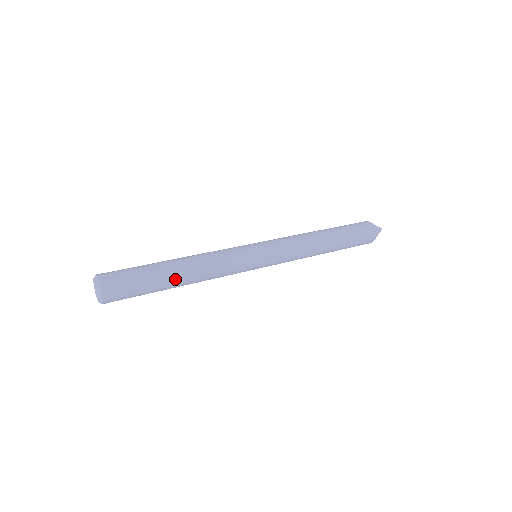
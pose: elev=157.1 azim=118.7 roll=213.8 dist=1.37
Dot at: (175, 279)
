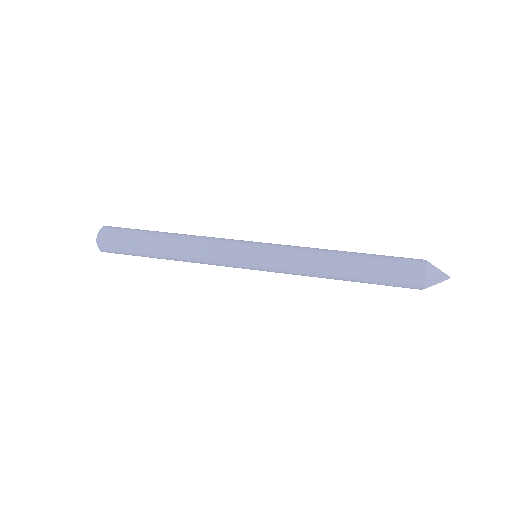
Dot at: (161, 258)
